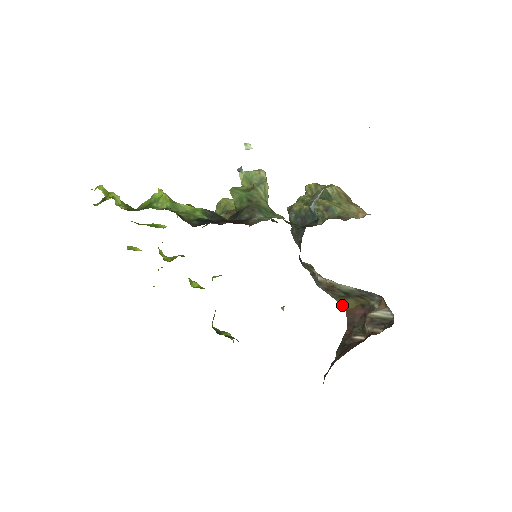
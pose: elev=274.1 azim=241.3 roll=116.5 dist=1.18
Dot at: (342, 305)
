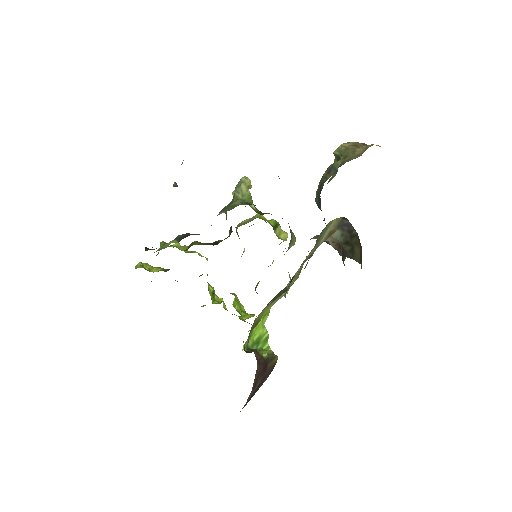
Dot at: (357, 260)
